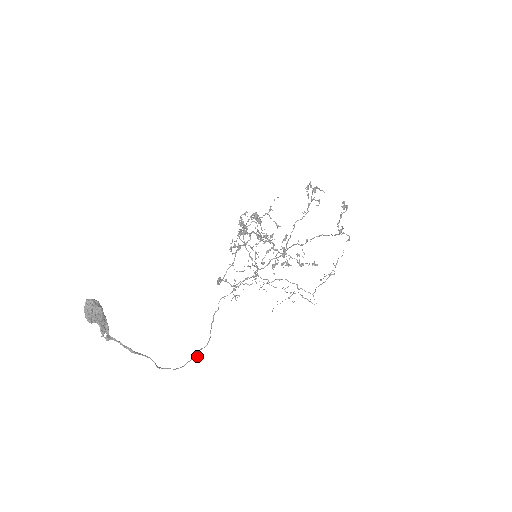
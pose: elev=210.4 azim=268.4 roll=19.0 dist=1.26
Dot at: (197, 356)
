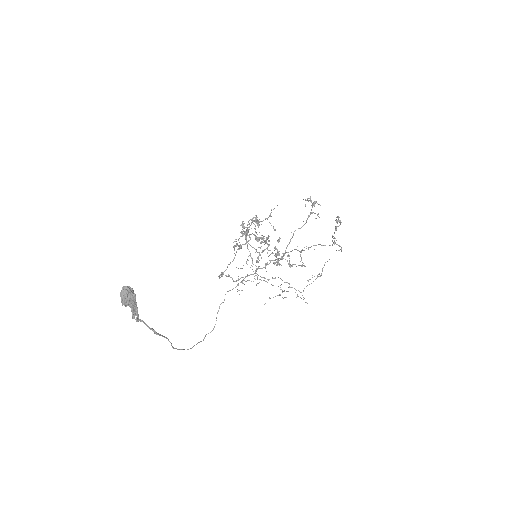
Dot at: (203, 340)
